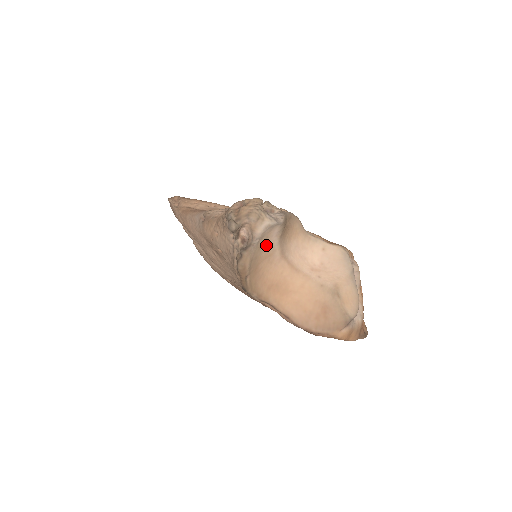
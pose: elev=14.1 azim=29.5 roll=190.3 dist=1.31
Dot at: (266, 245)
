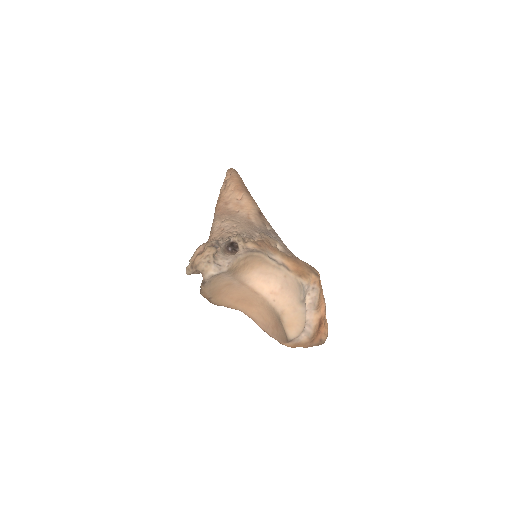
Dot at: (221, 280)
